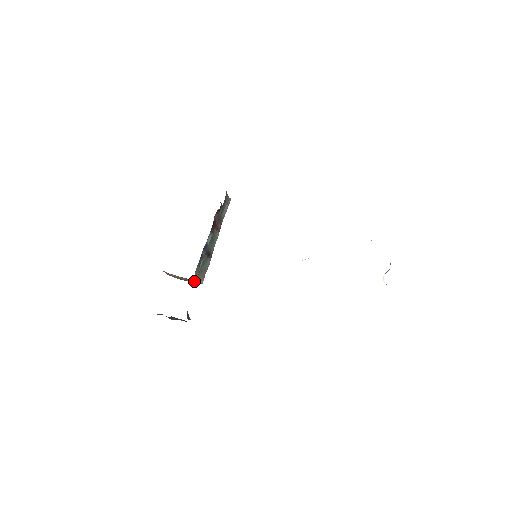
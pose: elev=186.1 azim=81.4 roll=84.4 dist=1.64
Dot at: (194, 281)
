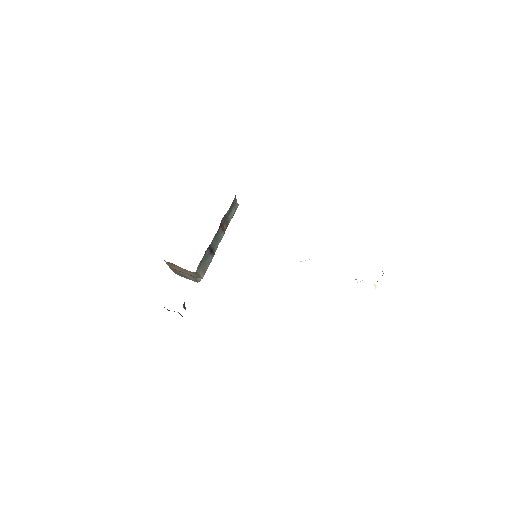
Dot at: (195, 275)
